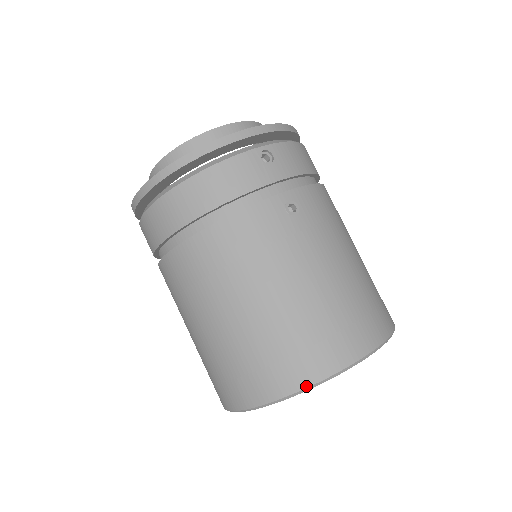
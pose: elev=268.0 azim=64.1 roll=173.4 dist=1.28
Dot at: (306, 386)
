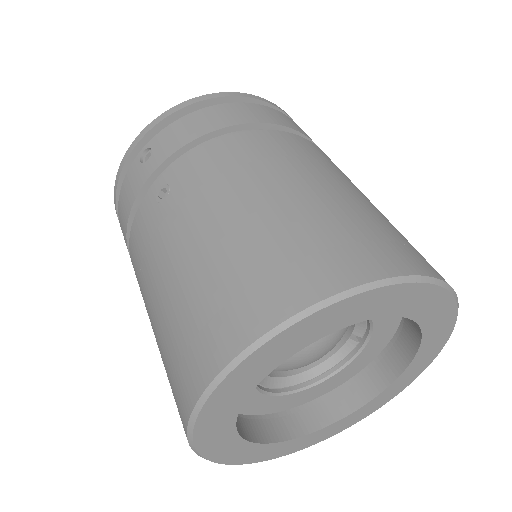
Dot at: (187, 420)
